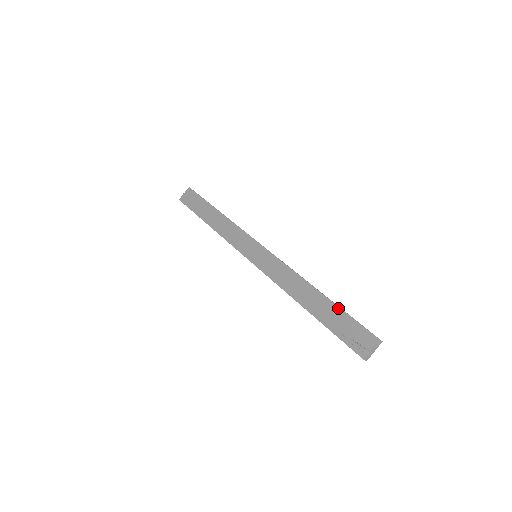
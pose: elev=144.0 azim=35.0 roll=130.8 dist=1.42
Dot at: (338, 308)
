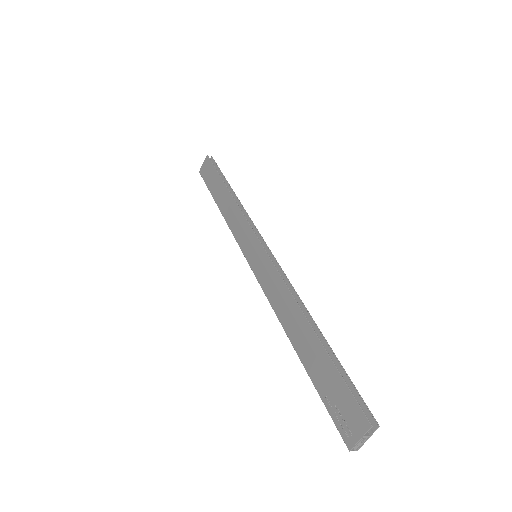
Dot at: (327, 357)
